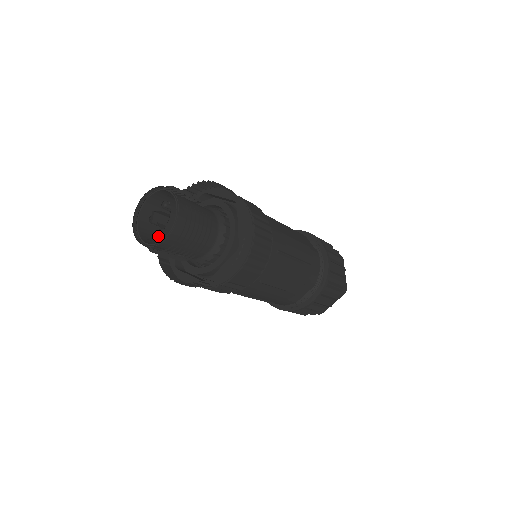
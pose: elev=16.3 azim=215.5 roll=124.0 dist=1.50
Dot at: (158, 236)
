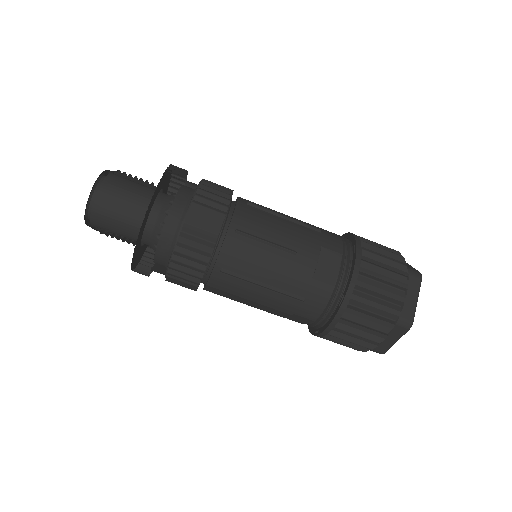
Dot at: (94, 195)
